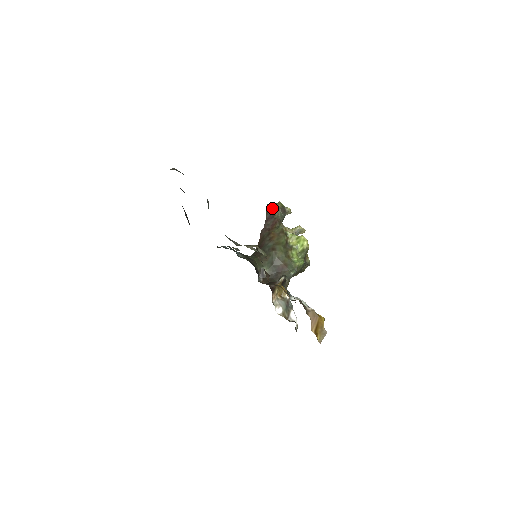
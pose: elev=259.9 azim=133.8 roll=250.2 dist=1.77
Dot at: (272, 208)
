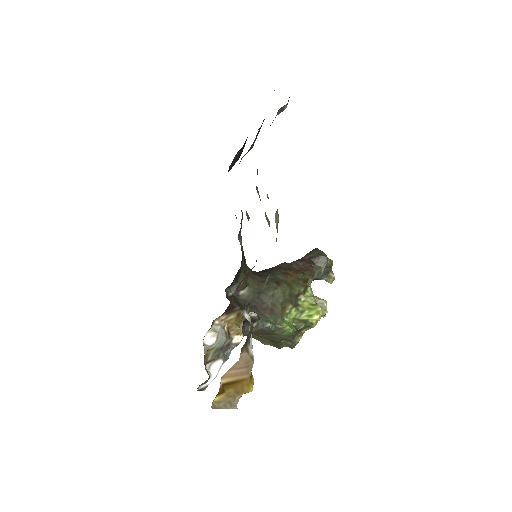
Dot at: (319, 255)
